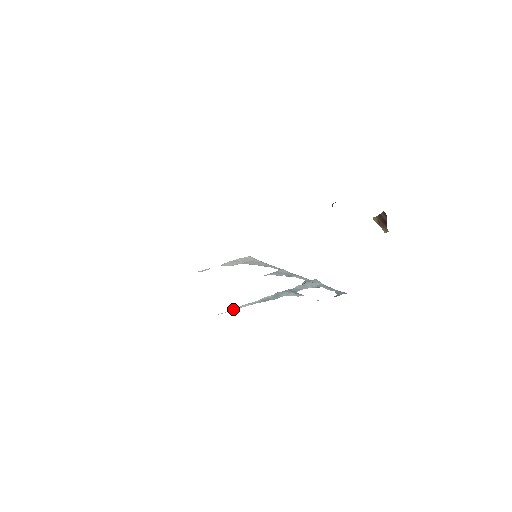
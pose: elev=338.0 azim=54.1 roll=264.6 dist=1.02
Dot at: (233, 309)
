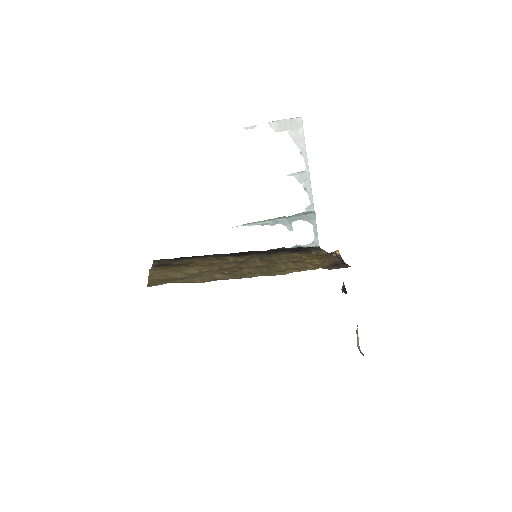
Dot at: occluded
